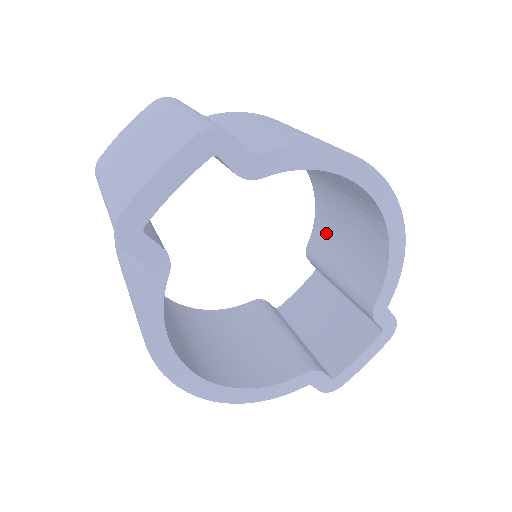
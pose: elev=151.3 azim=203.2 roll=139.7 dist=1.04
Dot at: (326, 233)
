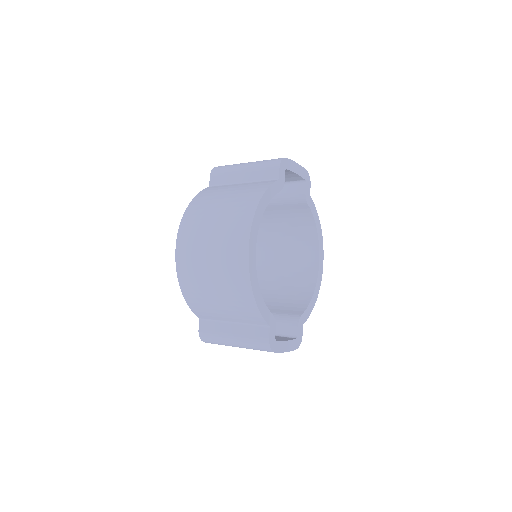
Dot at: occluded
